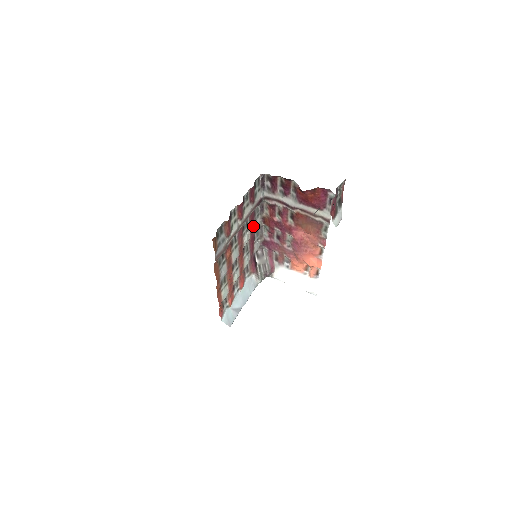
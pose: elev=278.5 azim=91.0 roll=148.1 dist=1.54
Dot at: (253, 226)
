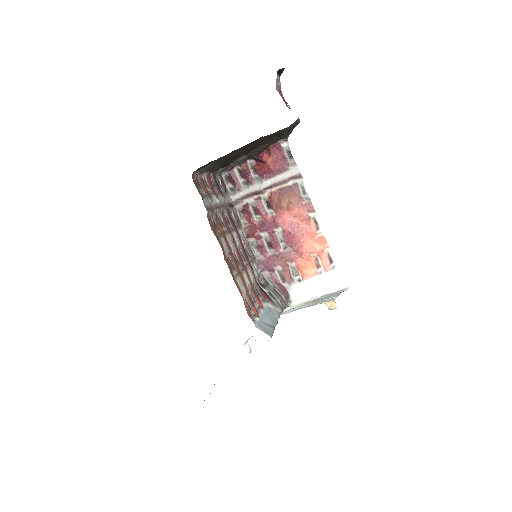
Dot at: (237, 231)
